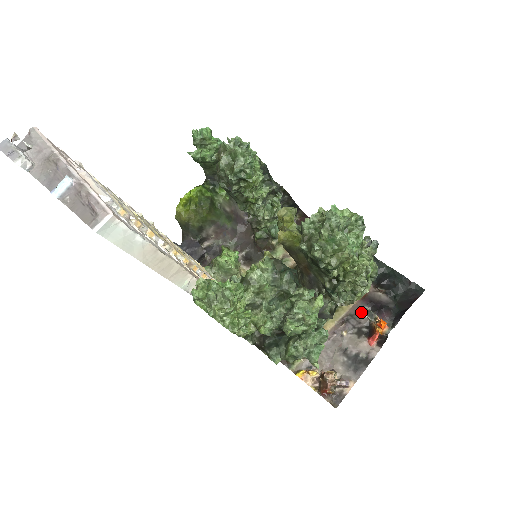
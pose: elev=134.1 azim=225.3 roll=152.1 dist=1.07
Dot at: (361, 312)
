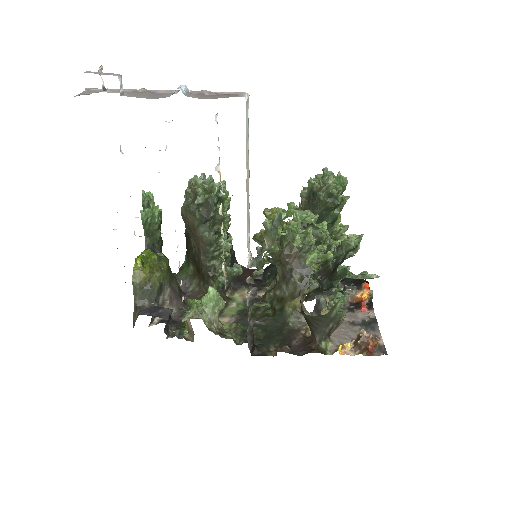
Dot at: occluded
